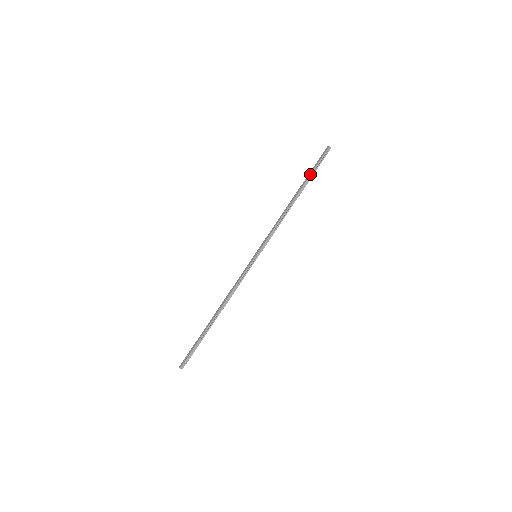
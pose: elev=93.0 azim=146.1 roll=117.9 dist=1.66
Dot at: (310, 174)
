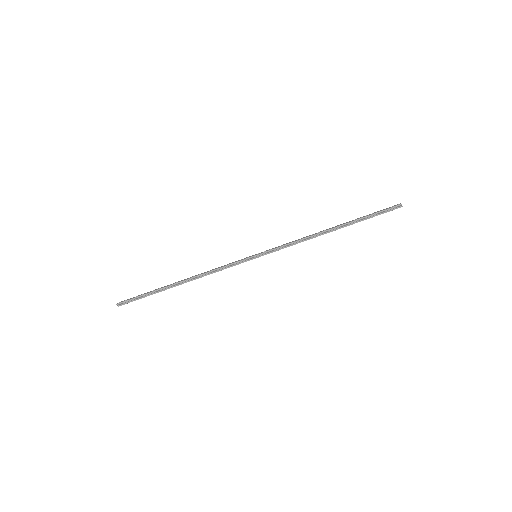
Dot at: (363, 217)
